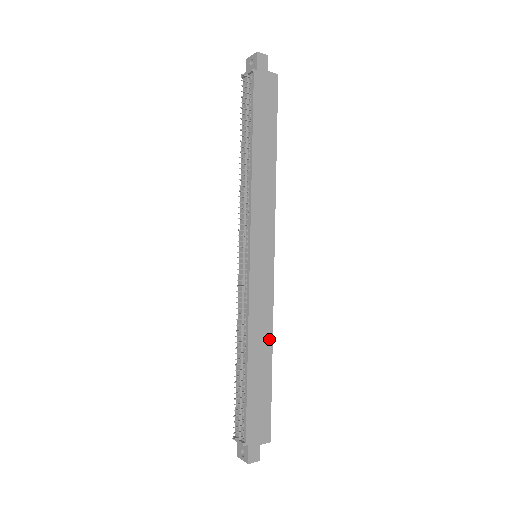
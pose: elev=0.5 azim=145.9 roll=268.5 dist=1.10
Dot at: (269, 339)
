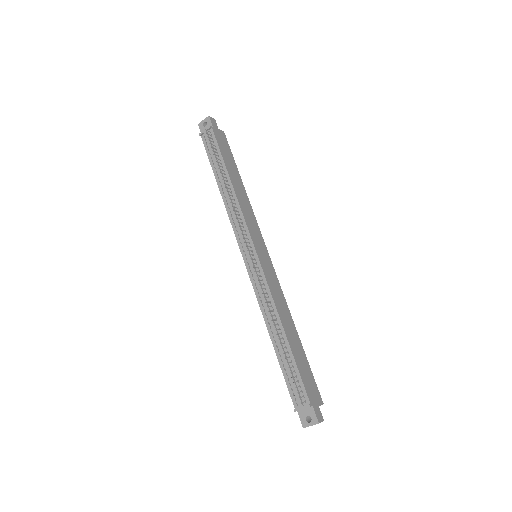
Dot at: (290, 317)
